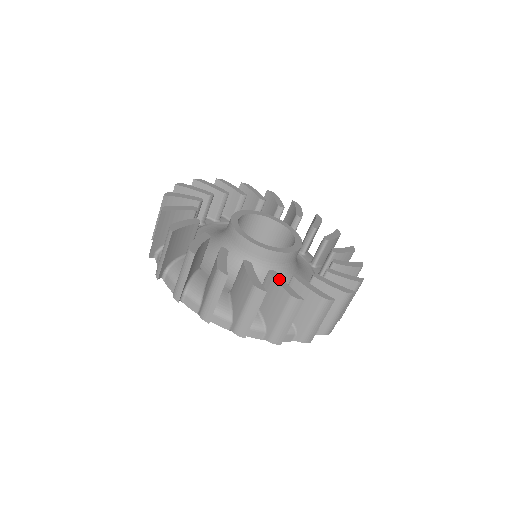
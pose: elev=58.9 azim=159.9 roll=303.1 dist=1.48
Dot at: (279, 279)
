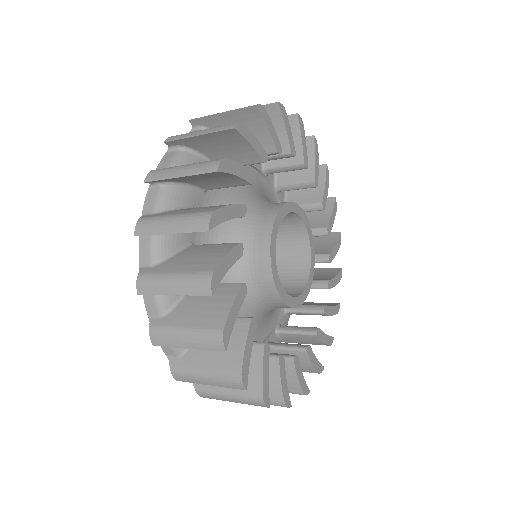
Dot at: (299, 370)
